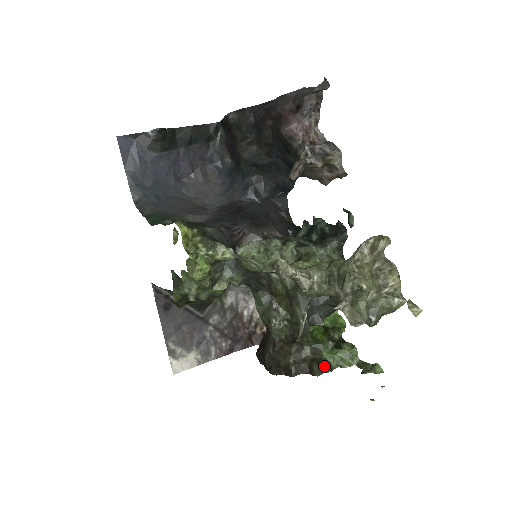
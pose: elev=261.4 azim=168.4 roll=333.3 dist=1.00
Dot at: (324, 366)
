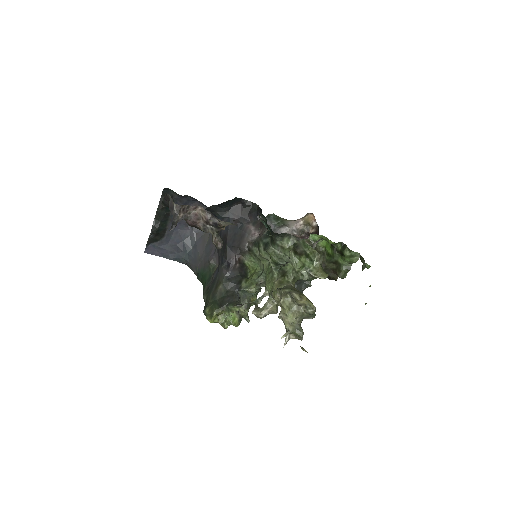
Dot at: (344, 271)
